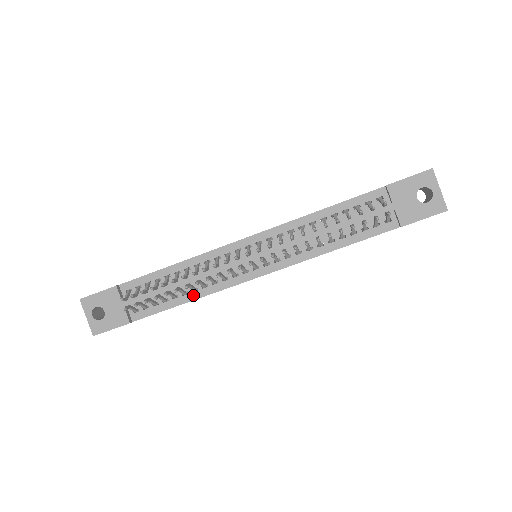
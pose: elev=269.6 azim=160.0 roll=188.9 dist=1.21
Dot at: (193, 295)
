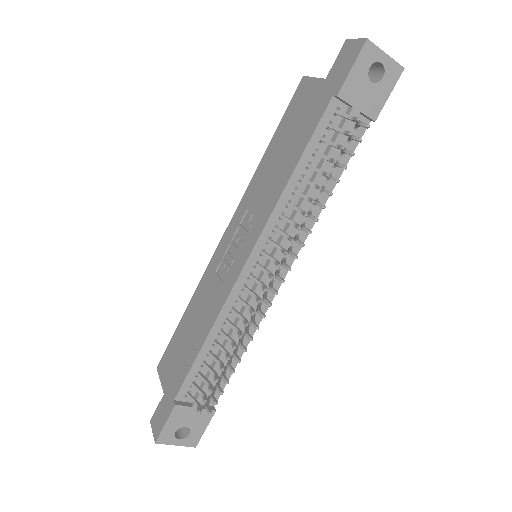
Dot at: (244, 342)
